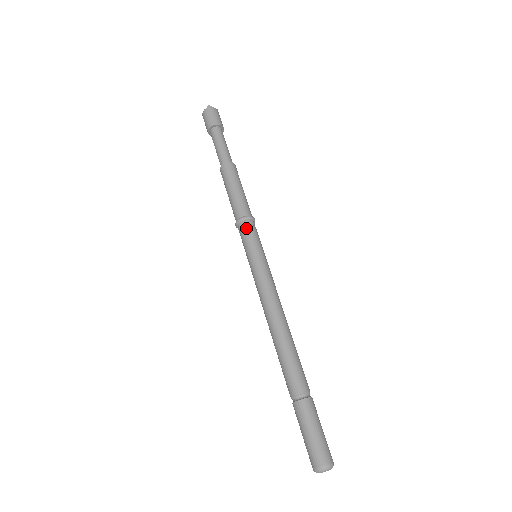
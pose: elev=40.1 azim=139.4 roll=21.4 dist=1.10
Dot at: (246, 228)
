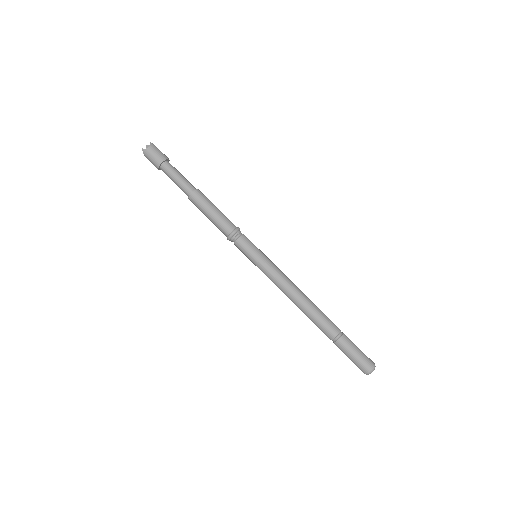
Dot at: (236, 243)
